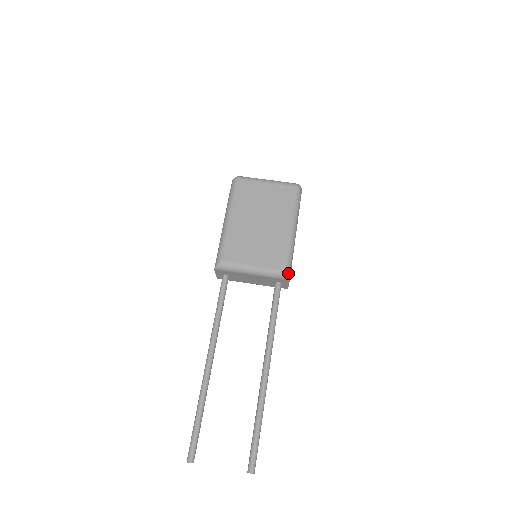
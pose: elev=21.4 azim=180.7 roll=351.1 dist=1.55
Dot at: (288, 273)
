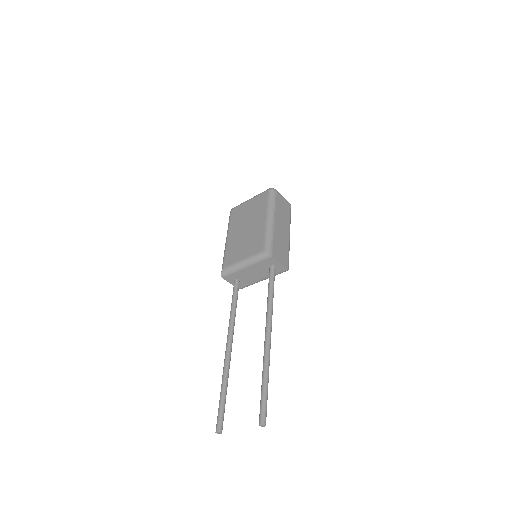
Dot at: (268, 251)
